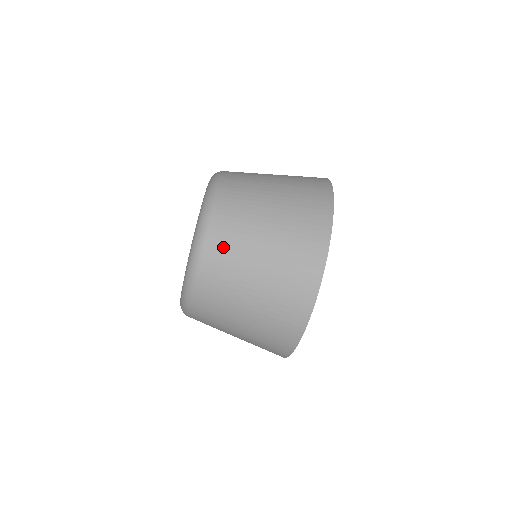
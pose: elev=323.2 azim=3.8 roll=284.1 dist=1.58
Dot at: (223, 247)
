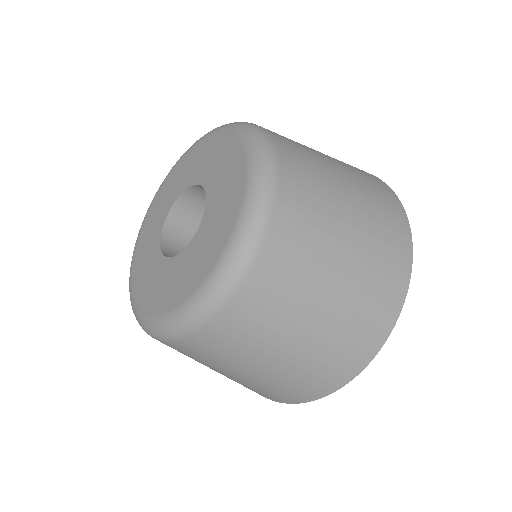
Dot at: (300, 165)
